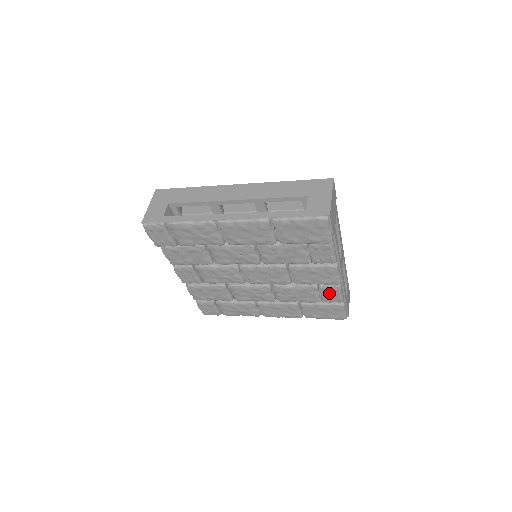
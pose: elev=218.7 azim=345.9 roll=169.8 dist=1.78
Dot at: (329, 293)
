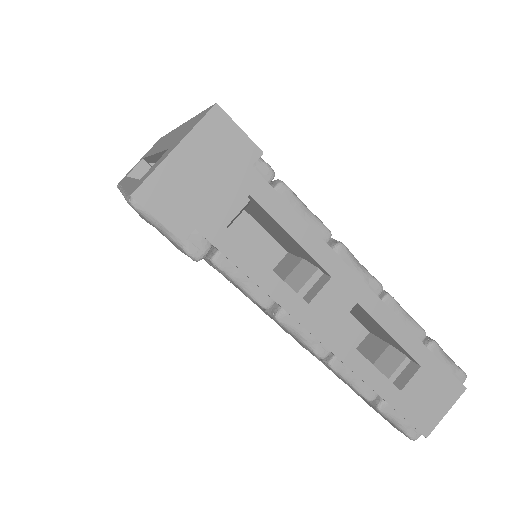
Dot at: occluded
